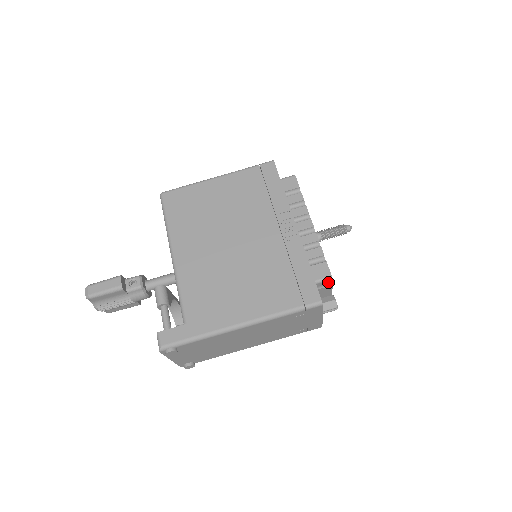
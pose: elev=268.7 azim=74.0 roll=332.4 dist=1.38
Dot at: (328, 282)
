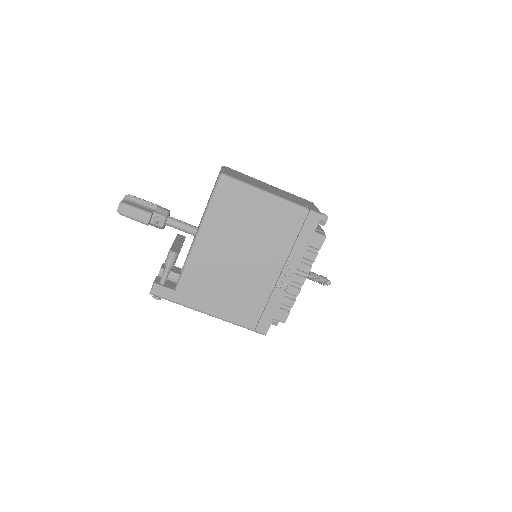
Dot at: occluded
